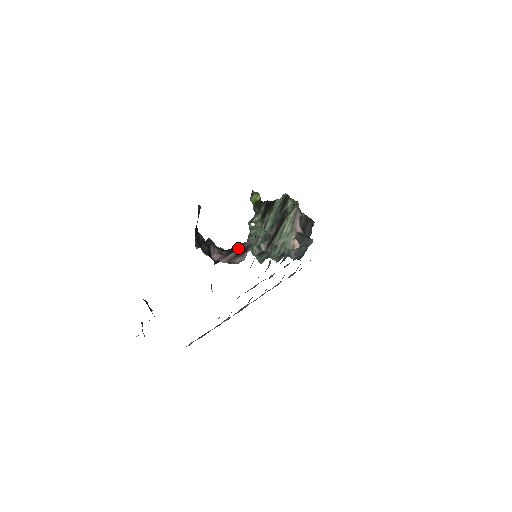
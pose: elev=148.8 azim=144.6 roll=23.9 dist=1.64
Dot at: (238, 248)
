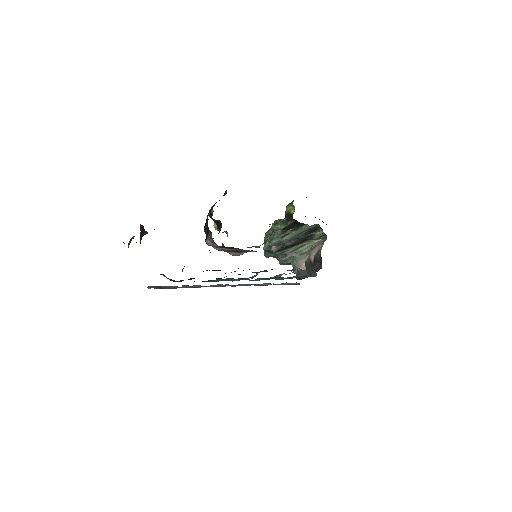
Dot at: (234, 248)
